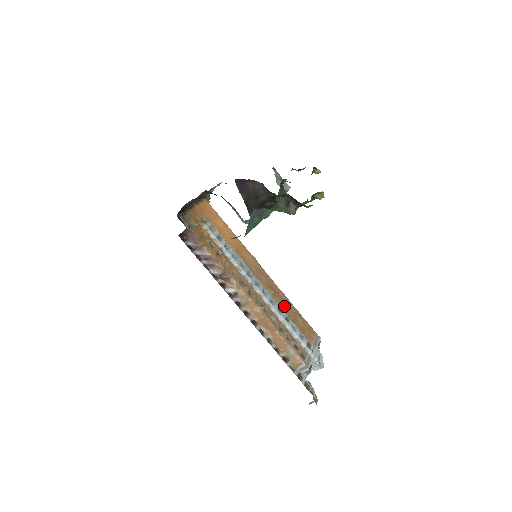
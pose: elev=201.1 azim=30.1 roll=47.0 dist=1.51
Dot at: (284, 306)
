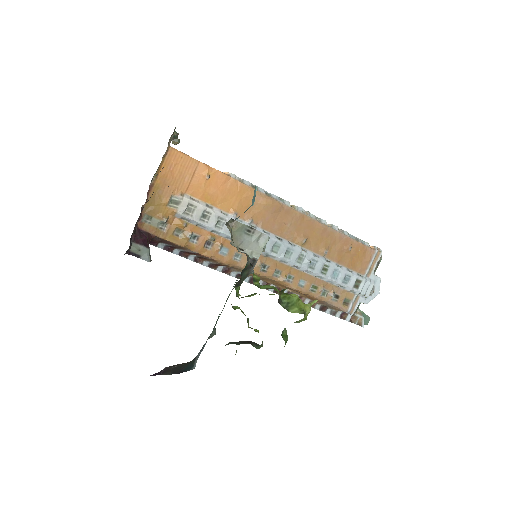
Dot at: (322, 248)
